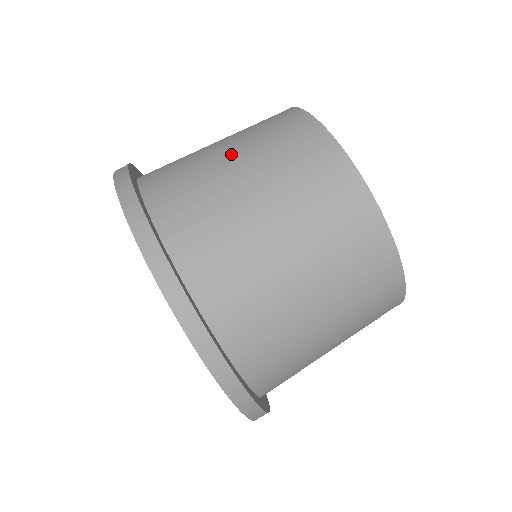
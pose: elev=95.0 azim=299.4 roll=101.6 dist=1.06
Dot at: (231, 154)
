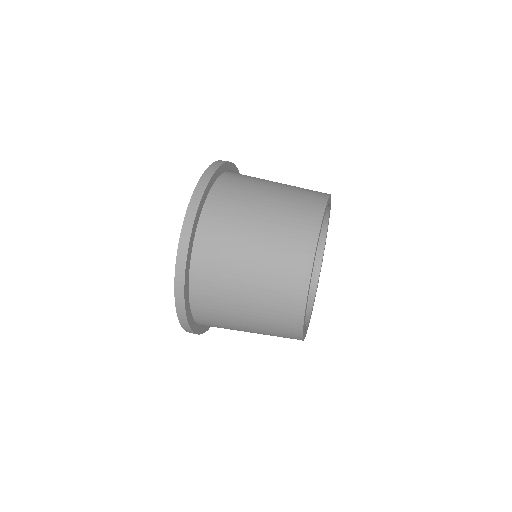
Dot at: (277, 184)
